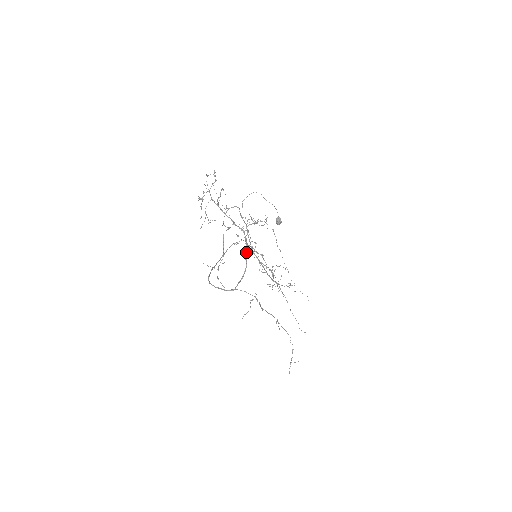
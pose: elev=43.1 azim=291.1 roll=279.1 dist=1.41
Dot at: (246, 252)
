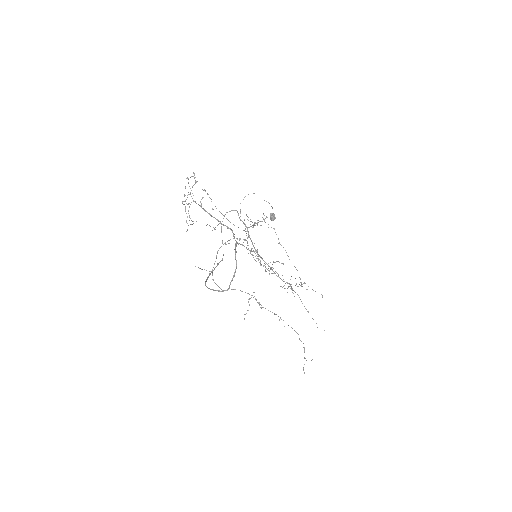
Dot at: (235, 250)
